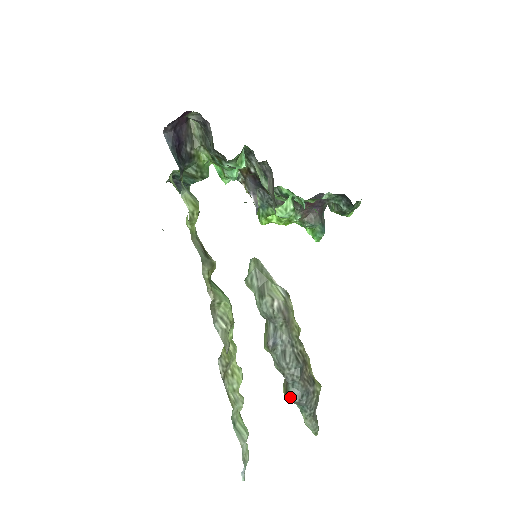
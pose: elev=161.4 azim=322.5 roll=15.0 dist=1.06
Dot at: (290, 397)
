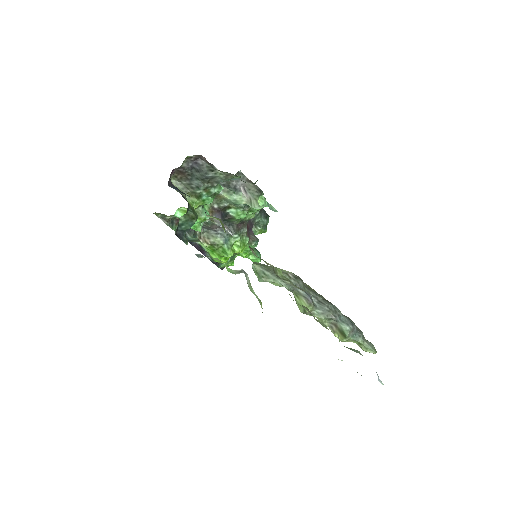
Dot at: (347, 328)
